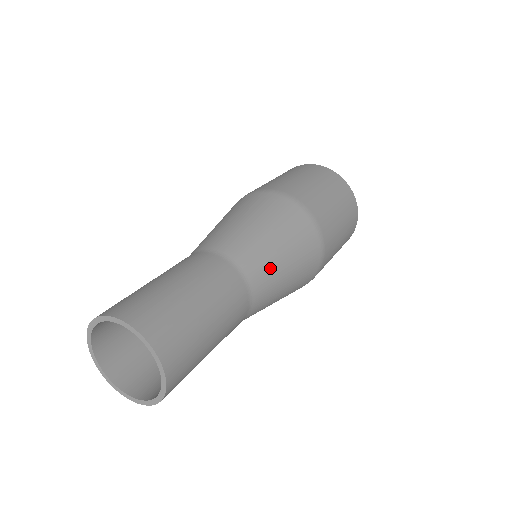
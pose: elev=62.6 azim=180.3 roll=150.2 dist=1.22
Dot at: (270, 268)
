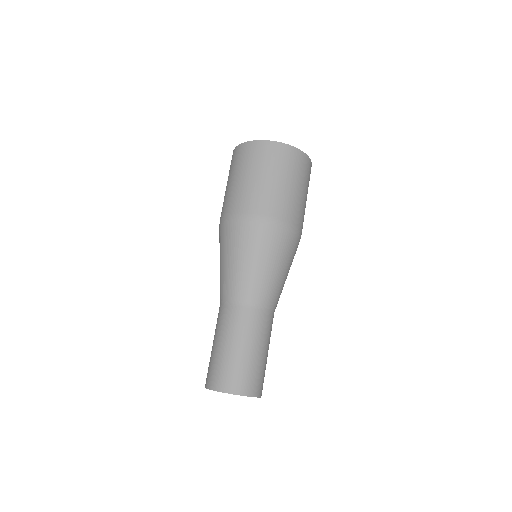
Dot at: occluded
